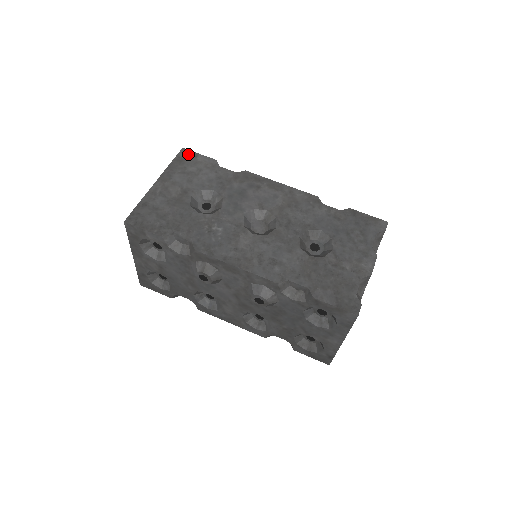
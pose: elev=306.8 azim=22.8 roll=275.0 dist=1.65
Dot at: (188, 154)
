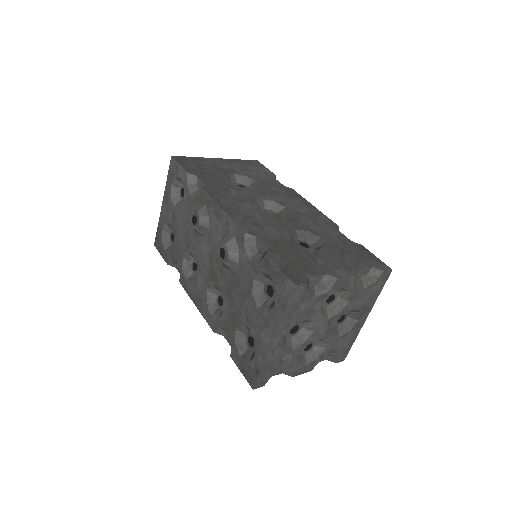
Dot at: (258, 163)
